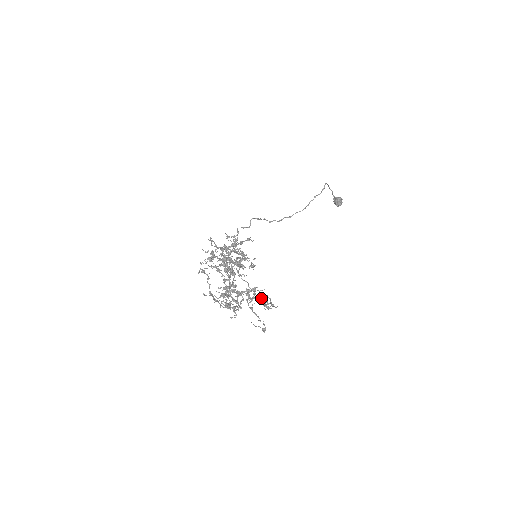
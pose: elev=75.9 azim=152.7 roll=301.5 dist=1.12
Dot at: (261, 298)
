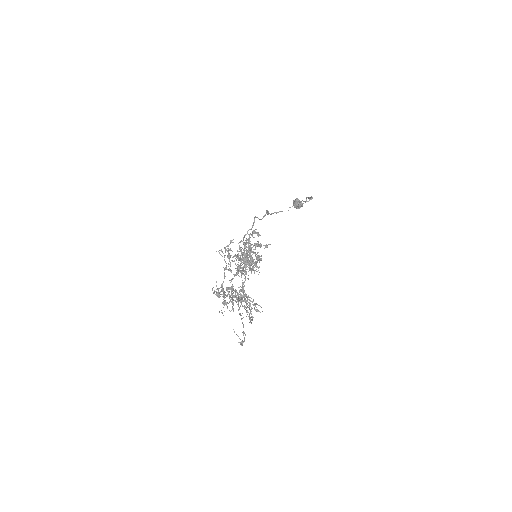
Dot at: (250, 309)
